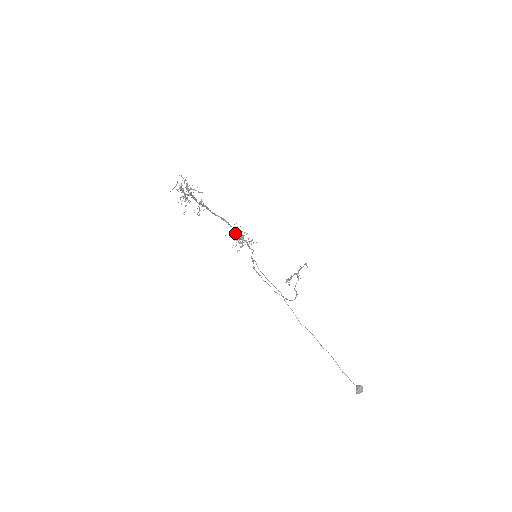
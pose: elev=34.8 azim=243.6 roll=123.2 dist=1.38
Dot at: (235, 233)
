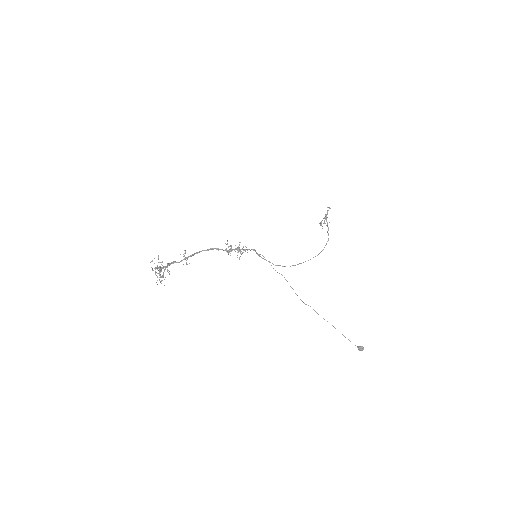
Dot at: (228, 252)
